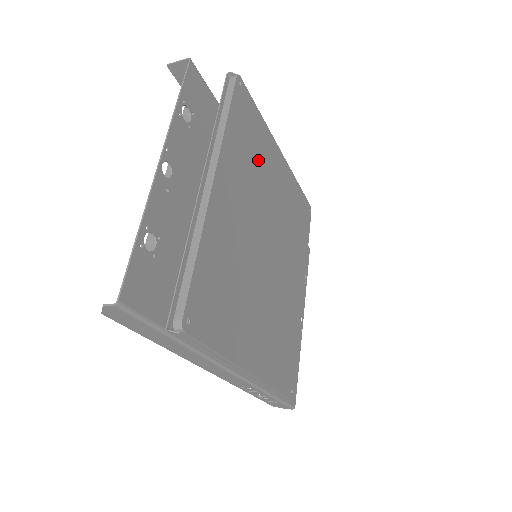
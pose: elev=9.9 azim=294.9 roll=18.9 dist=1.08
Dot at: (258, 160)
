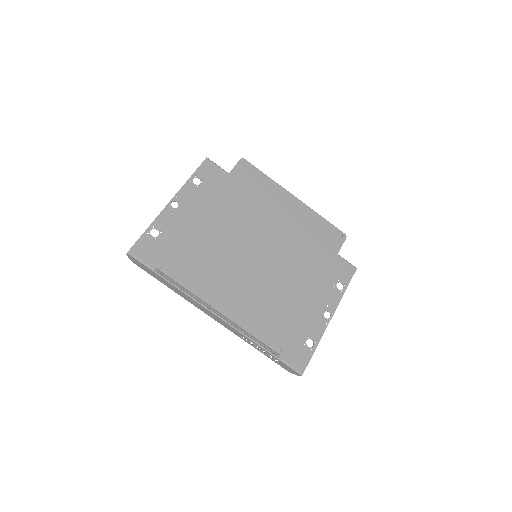
Dot at: (258, 200)
